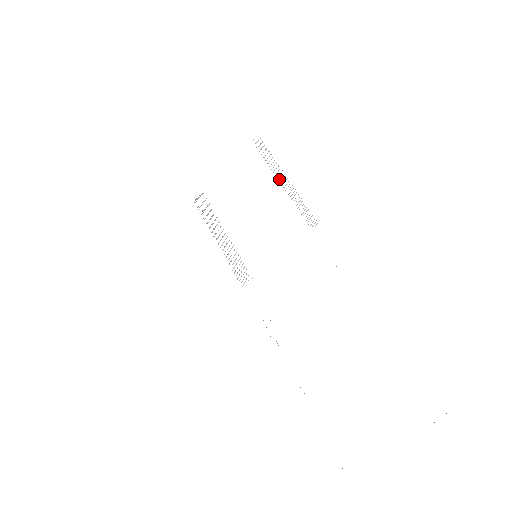
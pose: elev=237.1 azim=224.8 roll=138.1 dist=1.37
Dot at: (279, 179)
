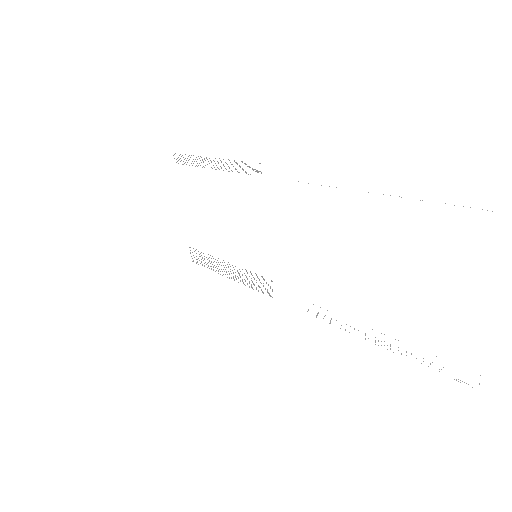
Dot at: occluded
